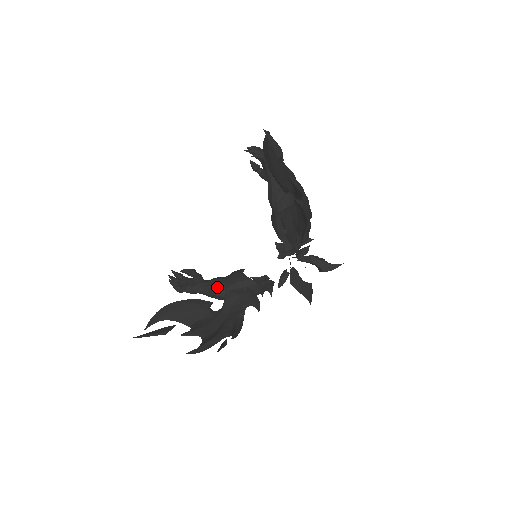
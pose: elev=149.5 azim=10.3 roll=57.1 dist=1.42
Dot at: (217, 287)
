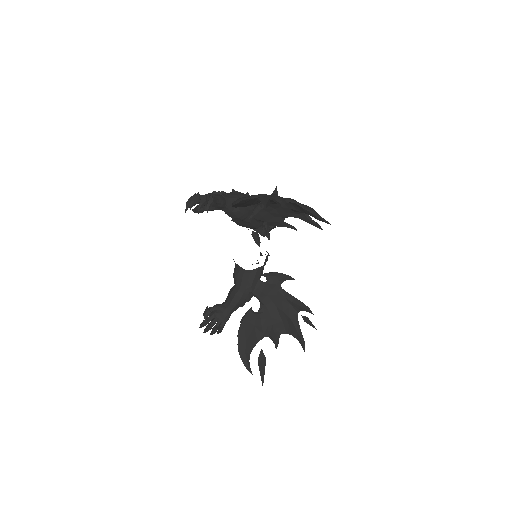
Dot at: (244, 298)
